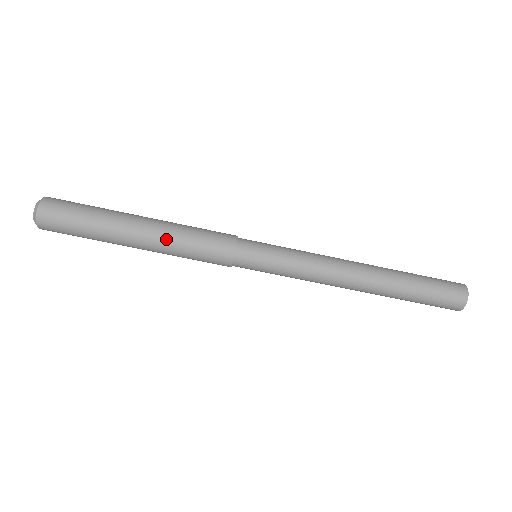
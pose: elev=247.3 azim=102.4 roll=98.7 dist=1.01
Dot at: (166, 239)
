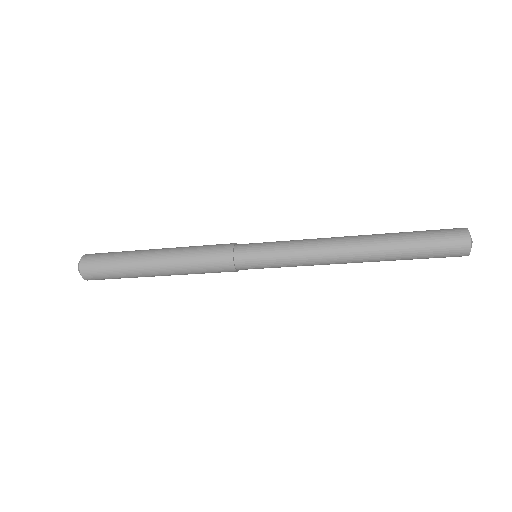
Dot at: (178, 272)
